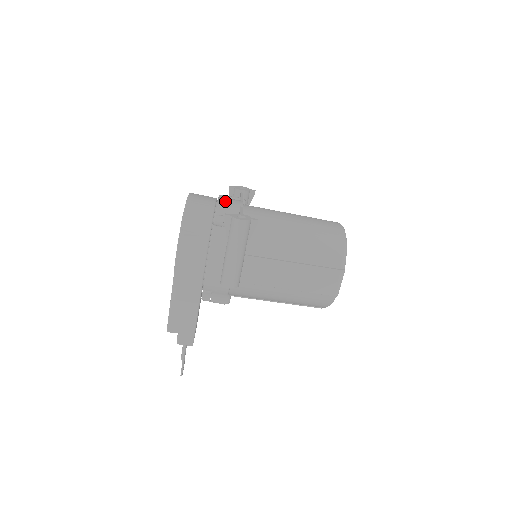
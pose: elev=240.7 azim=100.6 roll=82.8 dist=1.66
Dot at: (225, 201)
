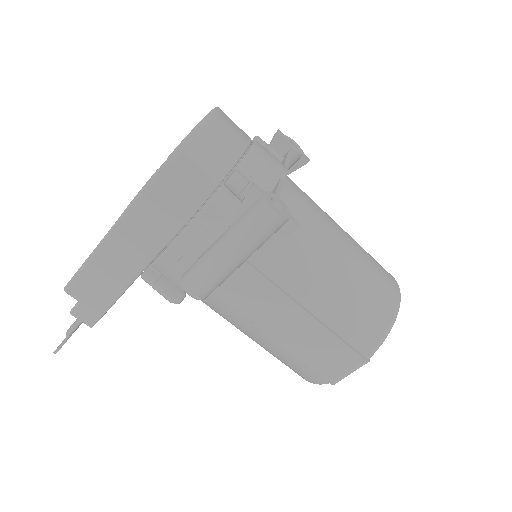
Dot at: (263, 154)
